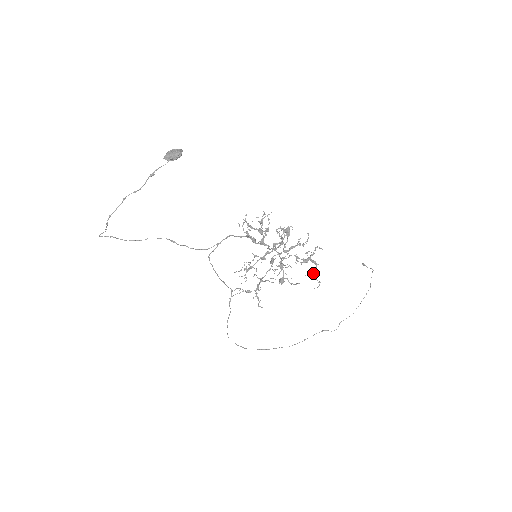
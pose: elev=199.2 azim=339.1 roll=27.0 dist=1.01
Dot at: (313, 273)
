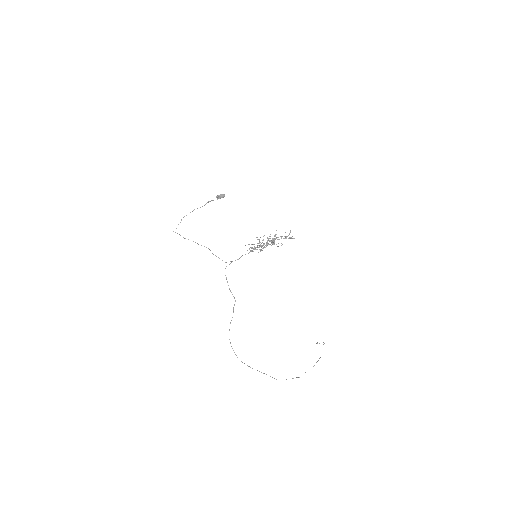
Dot at: (290, 238)
